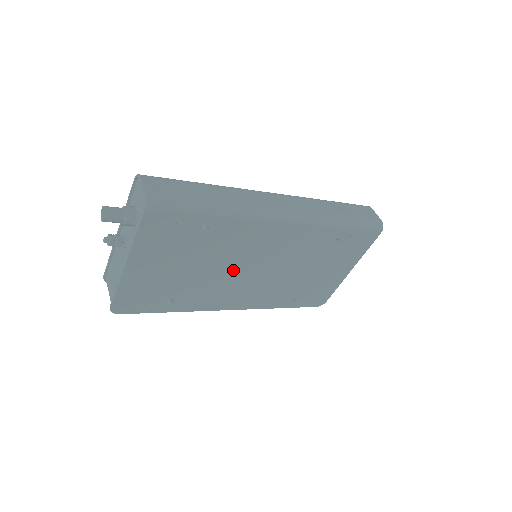
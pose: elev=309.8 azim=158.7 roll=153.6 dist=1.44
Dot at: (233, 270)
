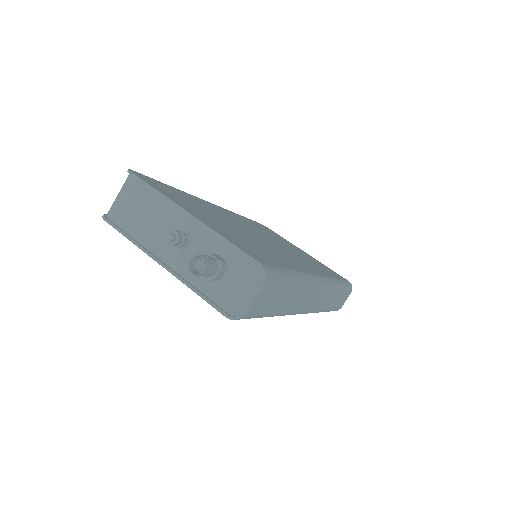
Dot at: occluded
